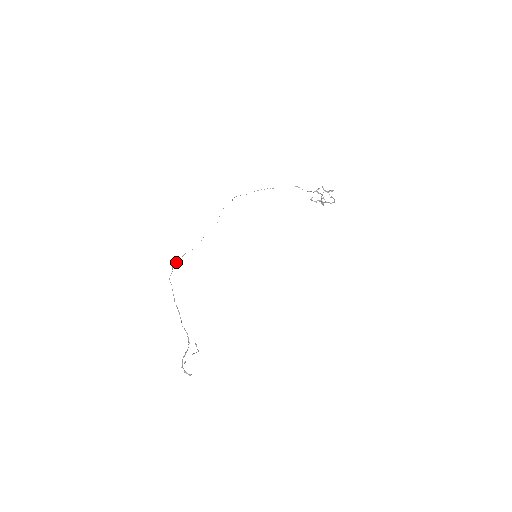
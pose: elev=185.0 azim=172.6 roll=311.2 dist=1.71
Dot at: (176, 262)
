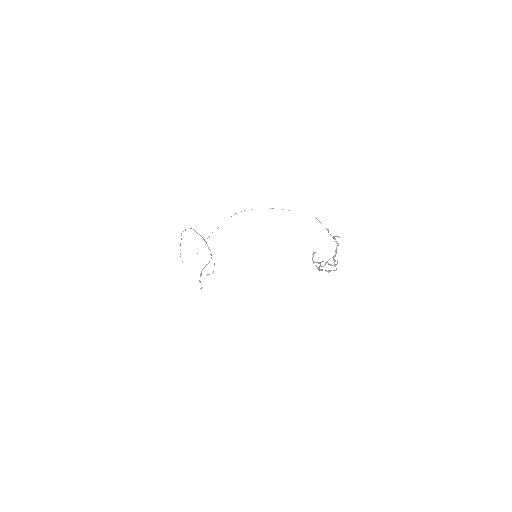
Dot at: occluded
